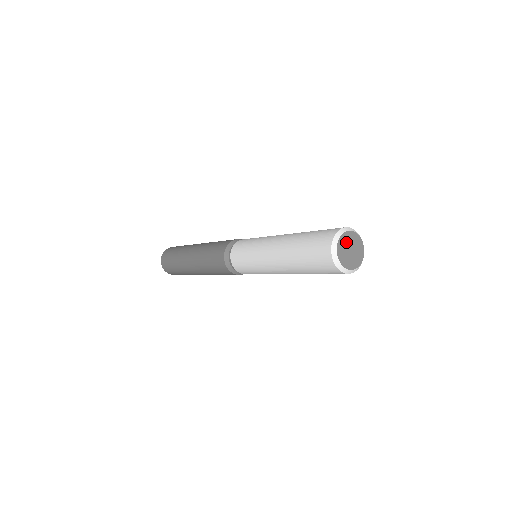
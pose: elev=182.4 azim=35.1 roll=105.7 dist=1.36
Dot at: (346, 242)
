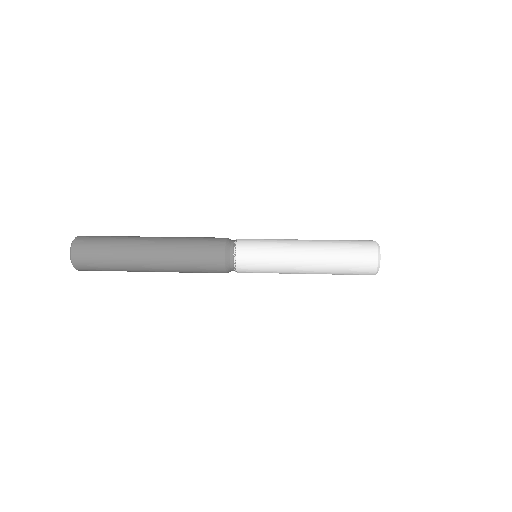
Dot at: occluded
